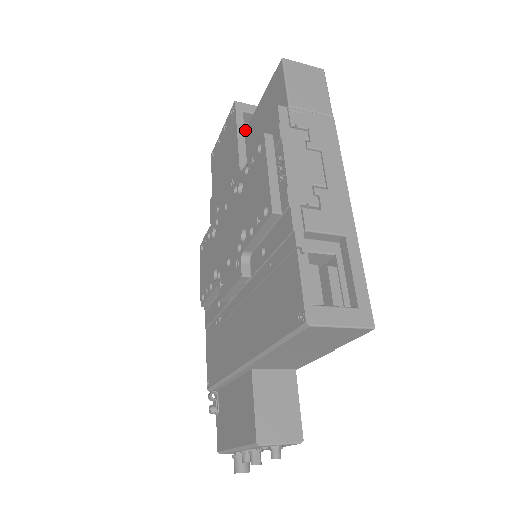
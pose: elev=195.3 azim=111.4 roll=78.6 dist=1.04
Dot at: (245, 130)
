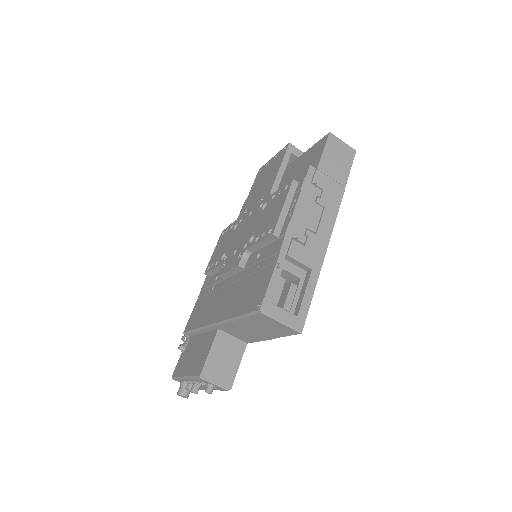
Dot at: (288, 165)
